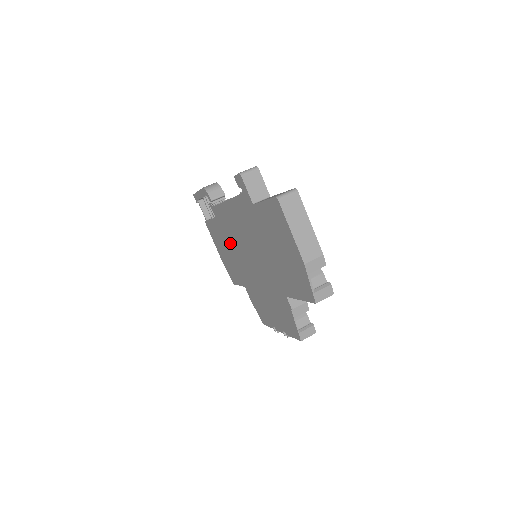
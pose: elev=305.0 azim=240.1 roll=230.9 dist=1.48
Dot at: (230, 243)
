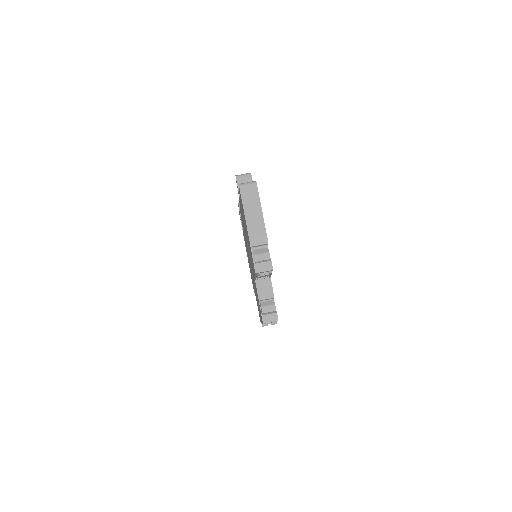
Dot at: occluded
